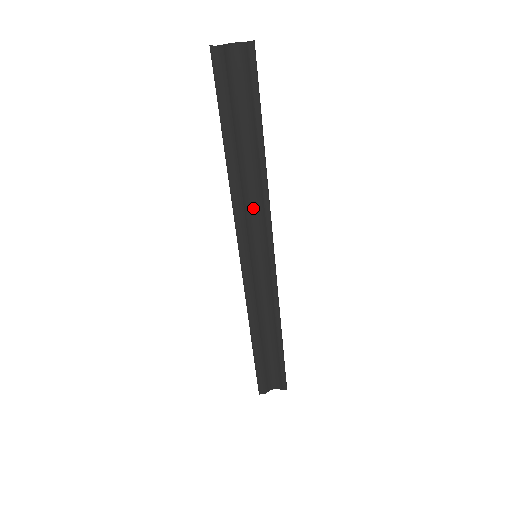
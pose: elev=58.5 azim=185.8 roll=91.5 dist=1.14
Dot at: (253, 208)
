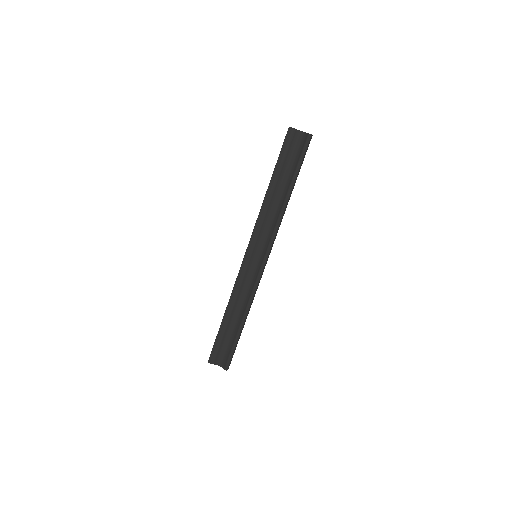
Dot at: (269, 224)
